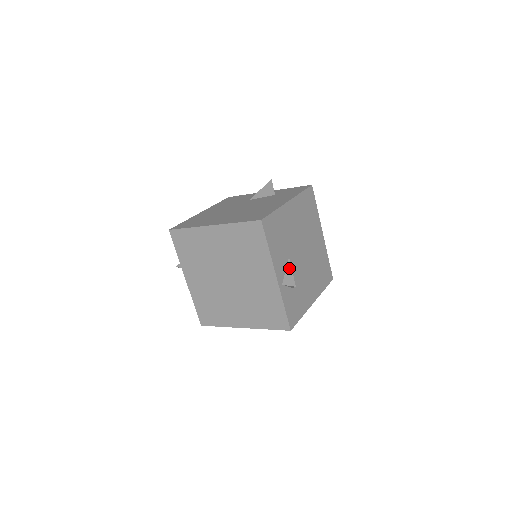
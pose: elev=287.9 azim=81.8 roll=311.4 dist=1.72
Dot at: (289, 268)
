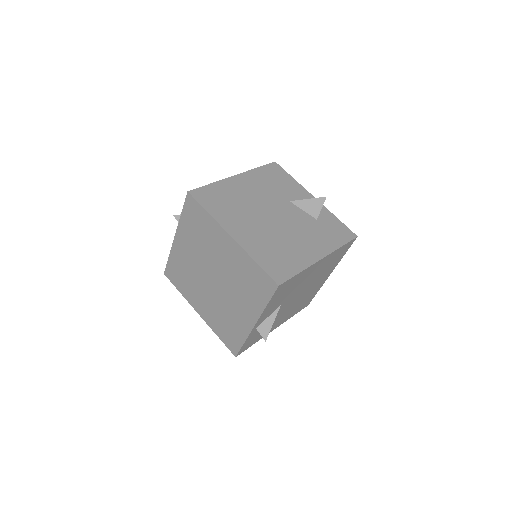
Dot at: (273, 317)
